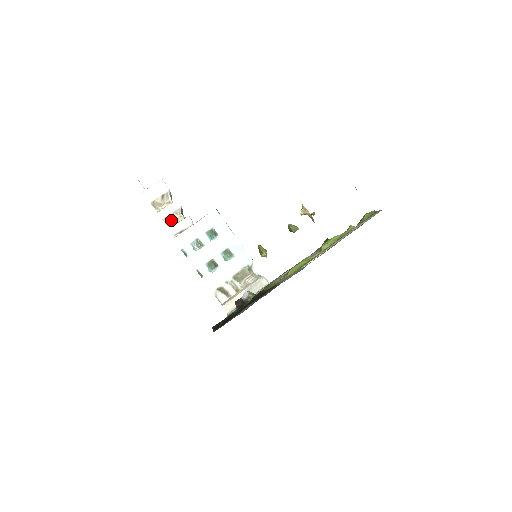
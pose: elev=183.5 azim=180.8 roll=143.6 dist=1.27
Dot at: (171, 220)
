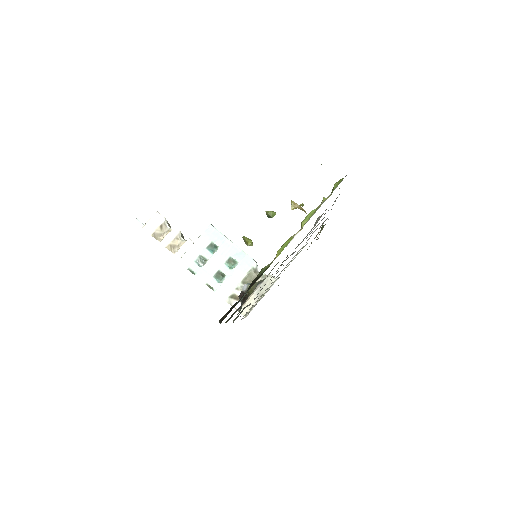
Dot at: (174, 246)
